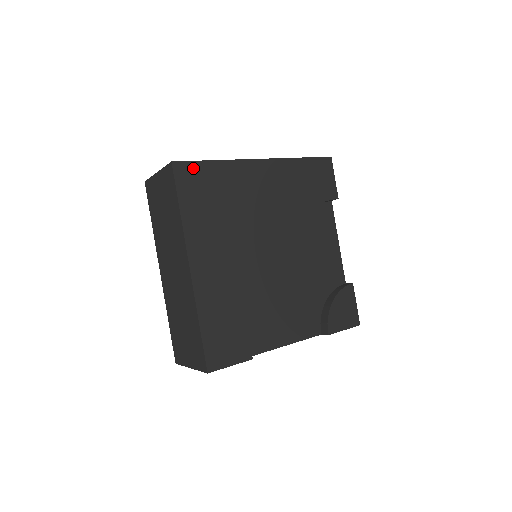
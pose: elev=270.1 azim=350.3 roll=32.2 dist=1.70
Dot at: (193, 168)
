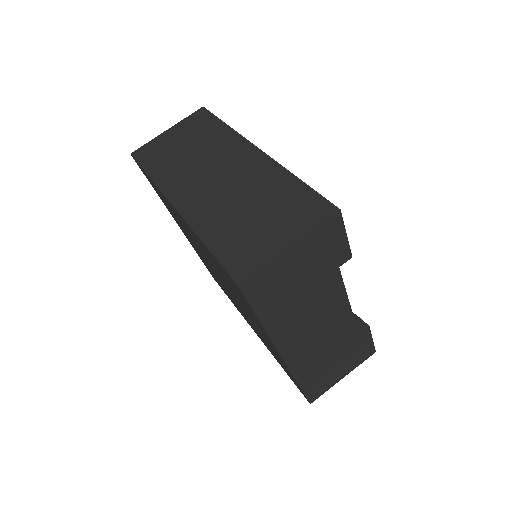
Dot at: occluded
